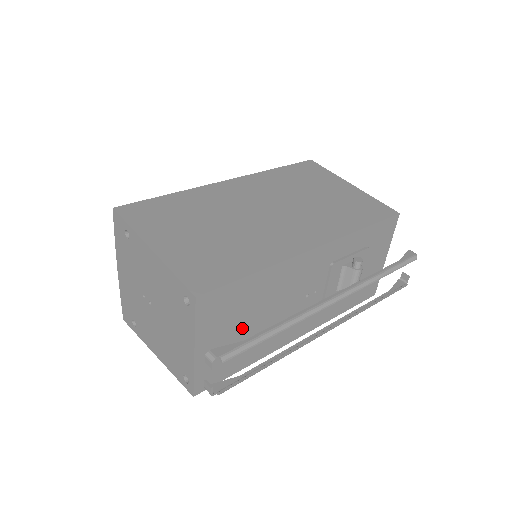
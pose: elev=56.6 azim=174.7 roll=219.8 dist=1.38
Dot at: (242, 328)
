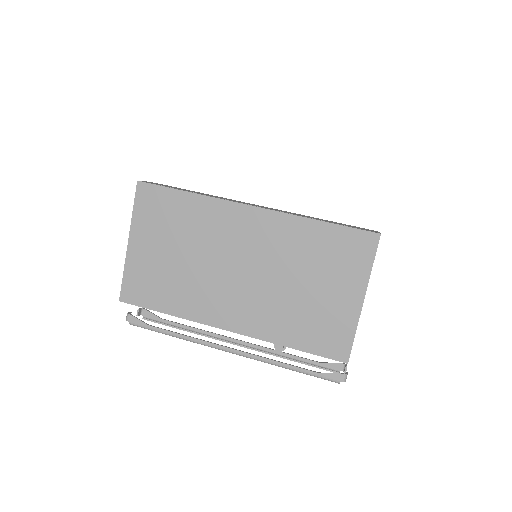
Dot at: occluded
